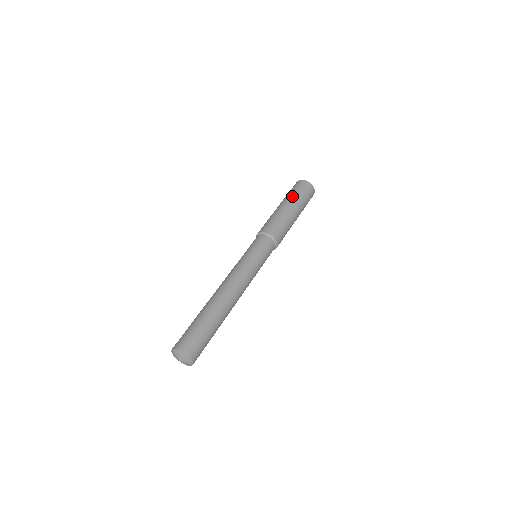
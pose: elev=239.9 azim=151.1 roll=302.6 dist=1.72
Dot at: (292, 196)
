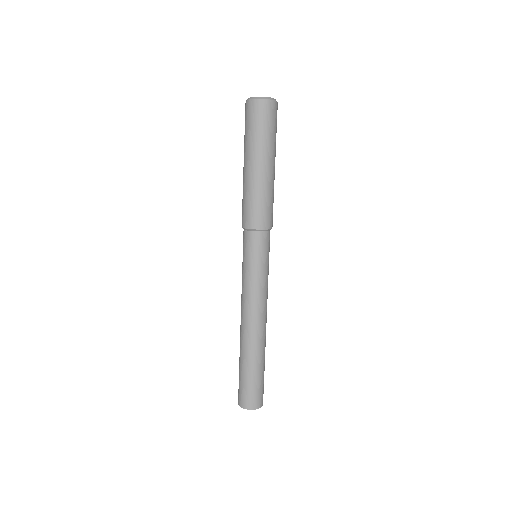
Dot at: (245, 145)
